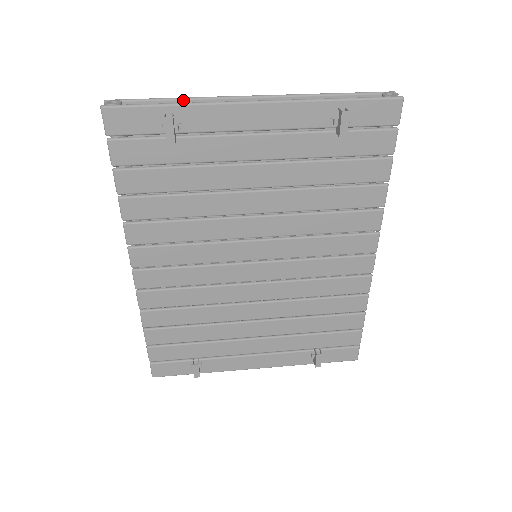
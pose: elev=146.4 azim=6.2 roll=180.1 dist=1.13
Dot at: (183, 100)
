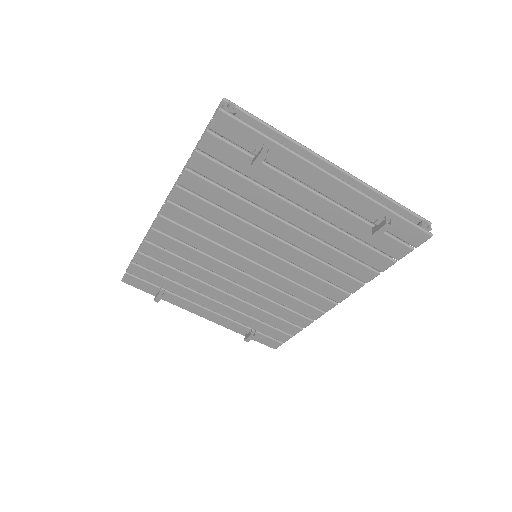
Dot at: (283, 136)
